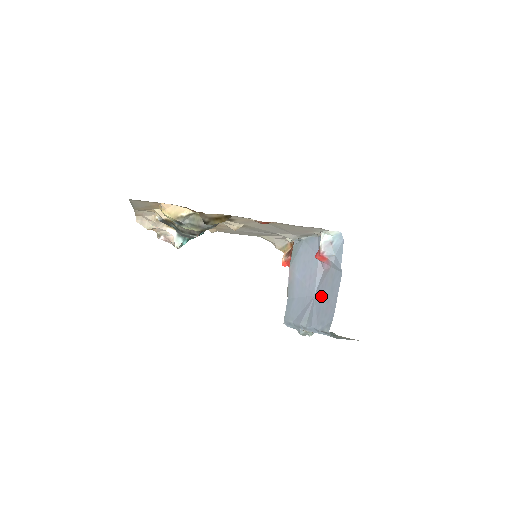
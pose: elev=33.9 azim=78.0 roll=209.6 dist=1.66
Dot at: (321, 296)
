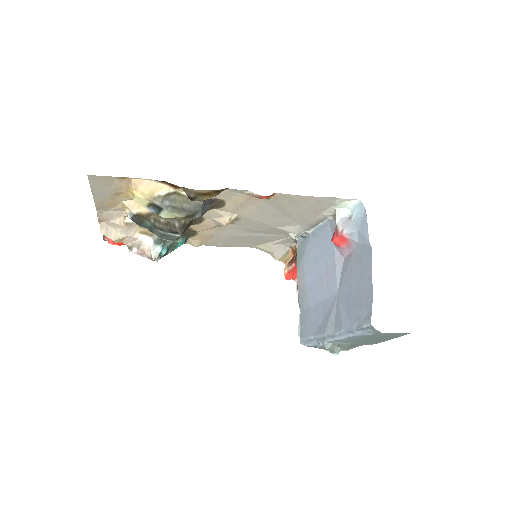
Dot at: (347, 288)
